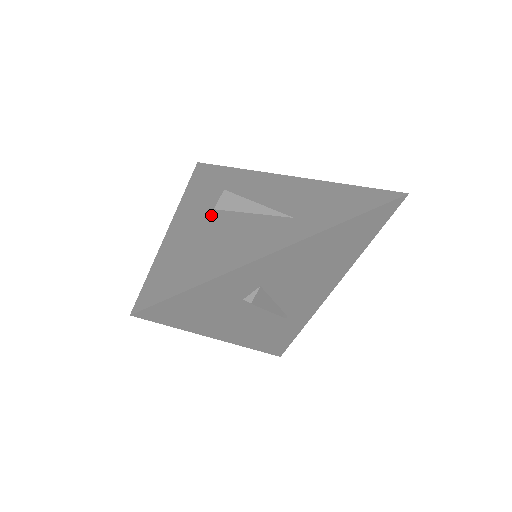
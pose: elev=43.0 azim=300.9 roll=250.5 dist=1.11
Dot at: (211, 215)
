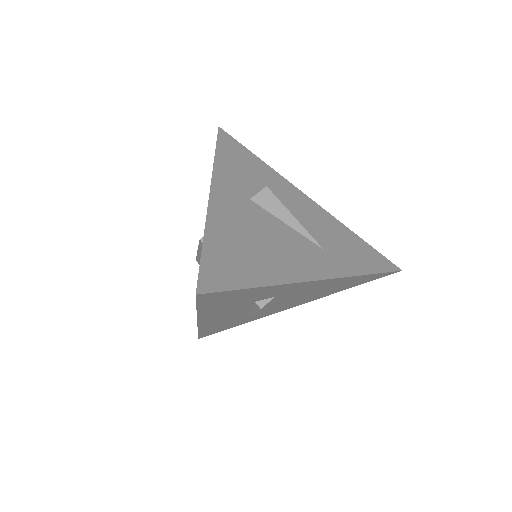
Dot at: (249, 205)
